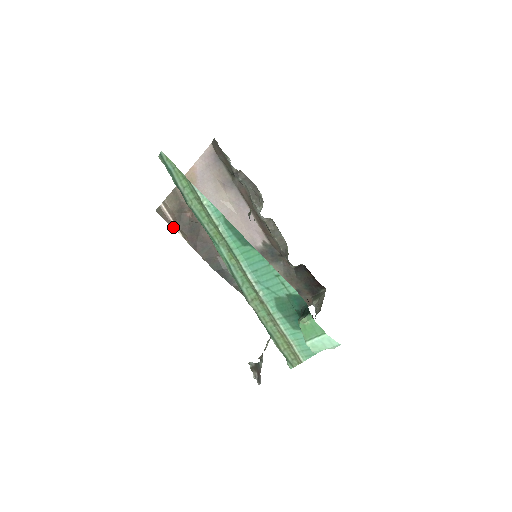
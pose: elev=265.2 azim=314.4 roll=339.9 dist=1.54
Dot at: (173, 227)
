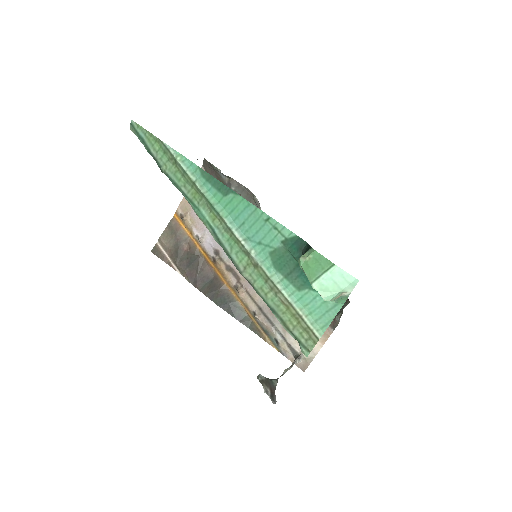
Dot at: (170, 266)
